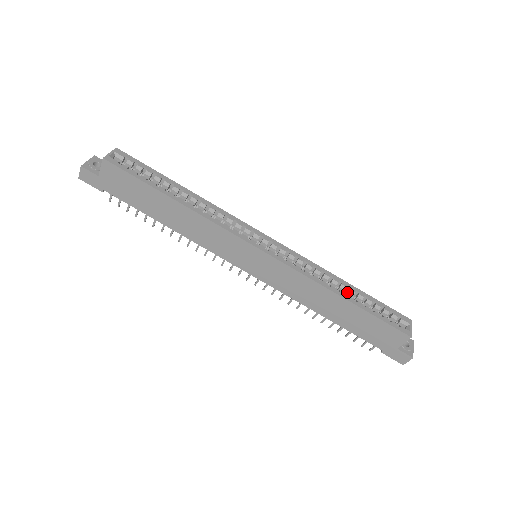
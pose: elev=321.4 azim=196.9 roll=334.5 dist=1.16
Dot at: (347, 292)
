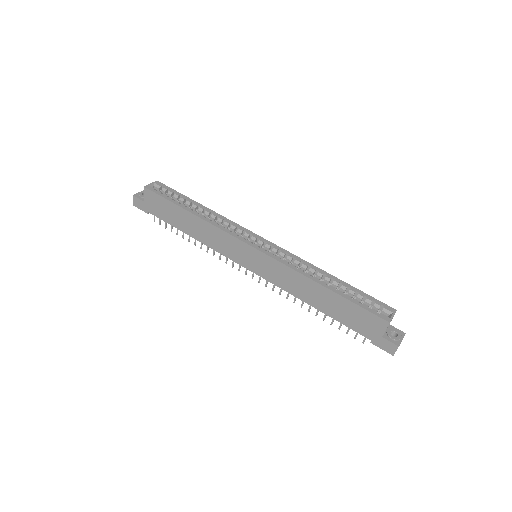
Dot at: (332, 284)
